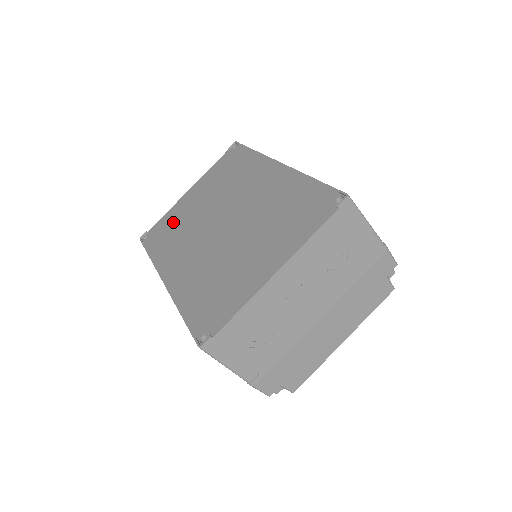
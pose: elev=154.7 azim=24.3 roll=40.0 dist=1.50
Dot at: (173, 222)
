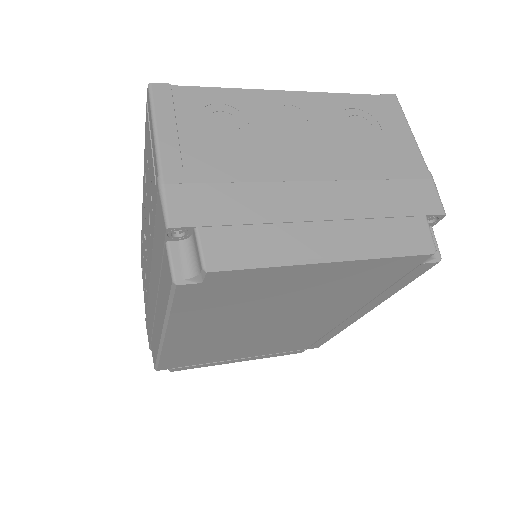
Dot at: occluded
